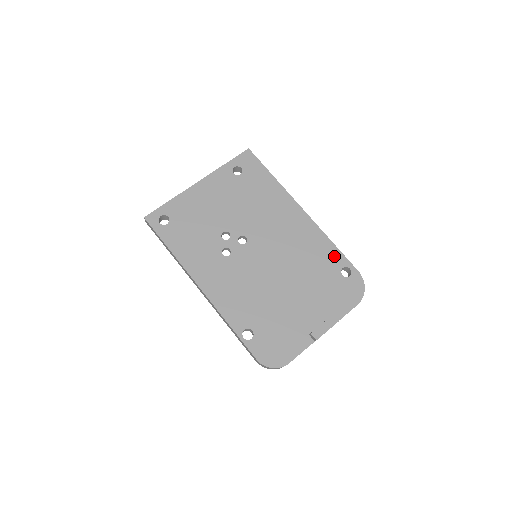
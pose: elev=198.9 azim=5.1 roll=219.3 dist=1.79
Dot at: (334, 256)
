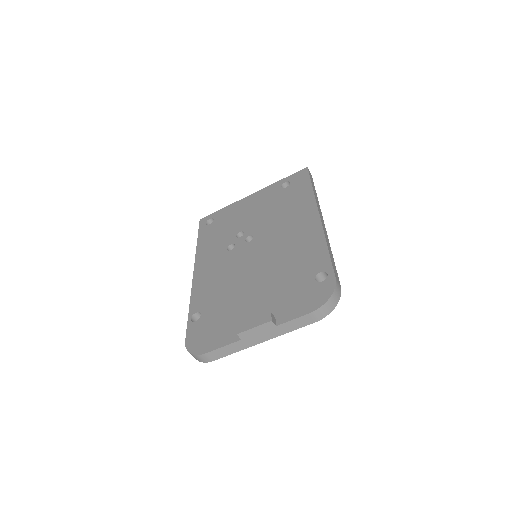
Dot at: (319, 259)
